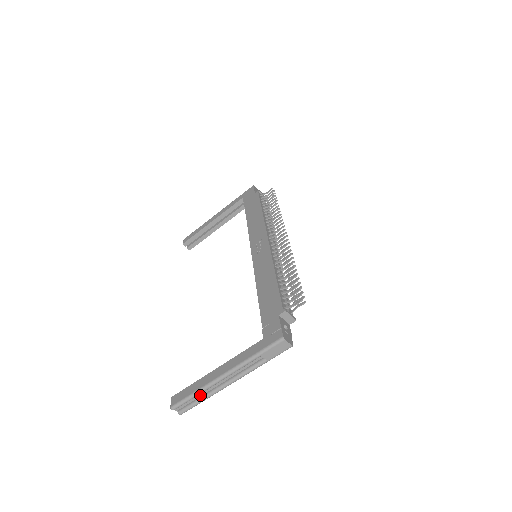
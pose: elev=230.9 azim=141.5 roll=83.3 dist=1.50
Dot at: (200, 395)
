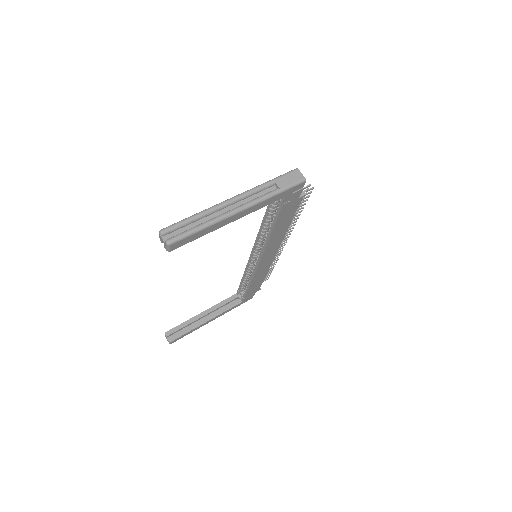
Dot at: (199, 224)
